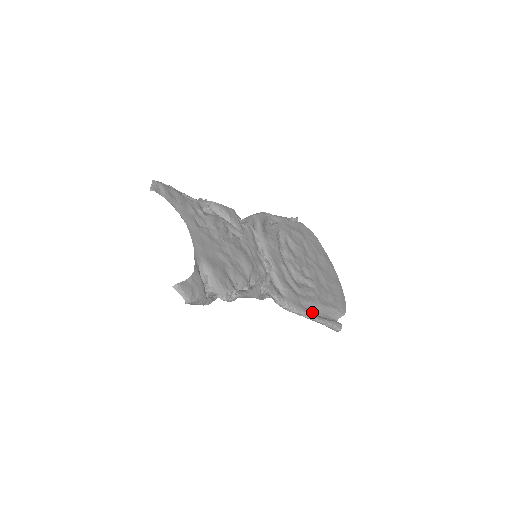
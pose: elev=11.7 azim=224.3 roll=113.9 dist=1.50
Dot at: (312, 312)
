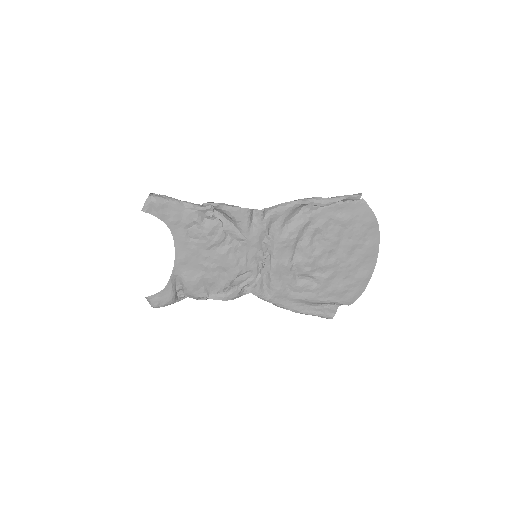
Dot at: (300, 306)
